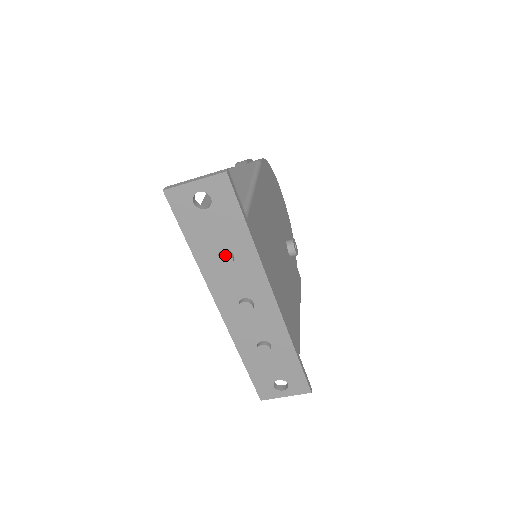
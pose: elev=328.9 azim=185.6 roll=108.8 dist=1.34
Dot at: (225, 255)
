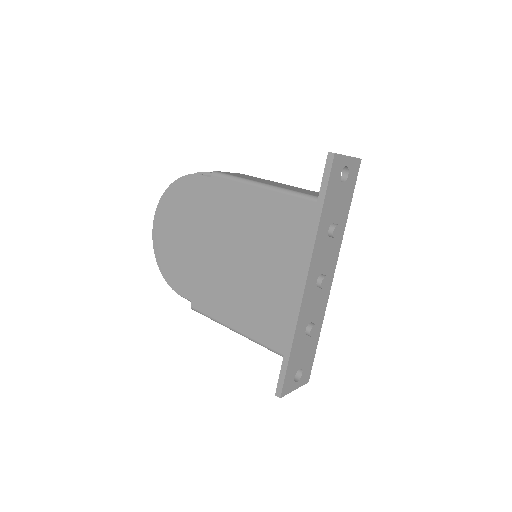
Dot at: (339, 227)
